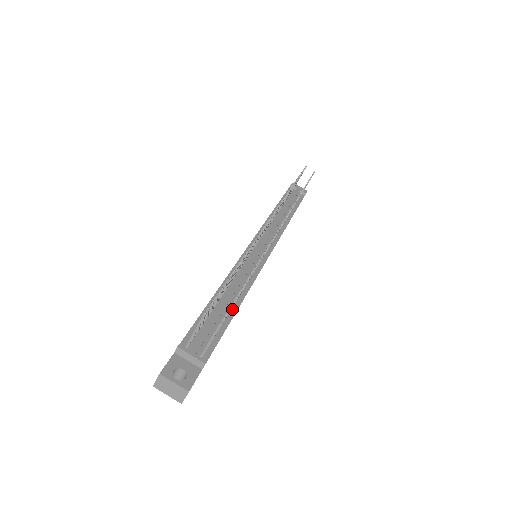
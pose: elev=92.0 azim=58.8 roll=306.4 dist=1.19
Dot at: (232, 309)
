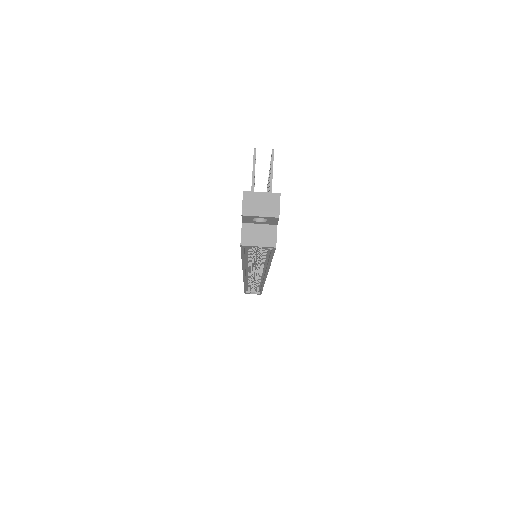
Dot at: occluded
